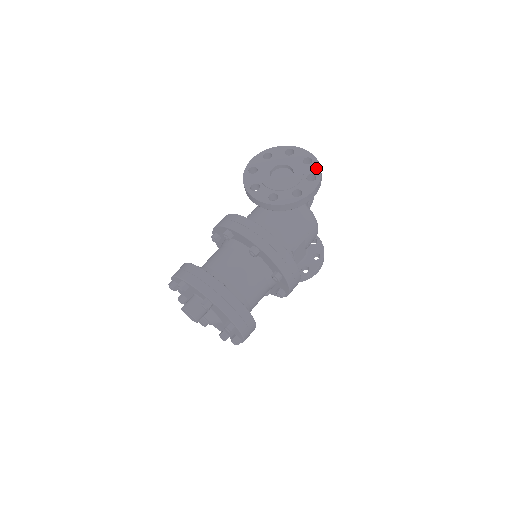
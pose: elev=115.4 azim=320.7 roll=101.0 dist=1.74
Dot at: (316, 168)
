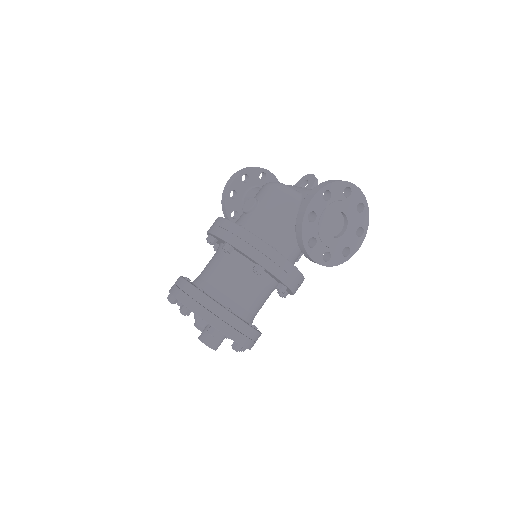
Dot at: (366, 219)
